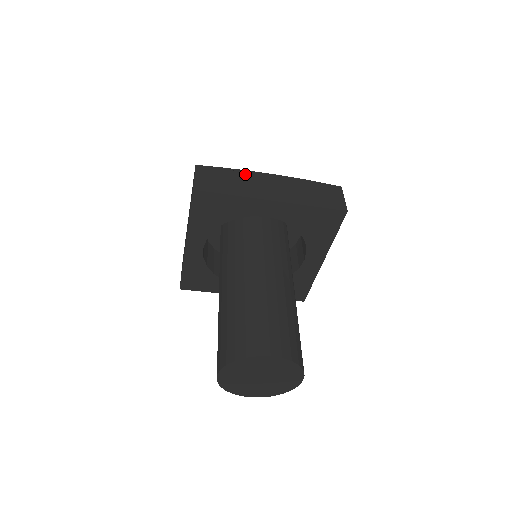
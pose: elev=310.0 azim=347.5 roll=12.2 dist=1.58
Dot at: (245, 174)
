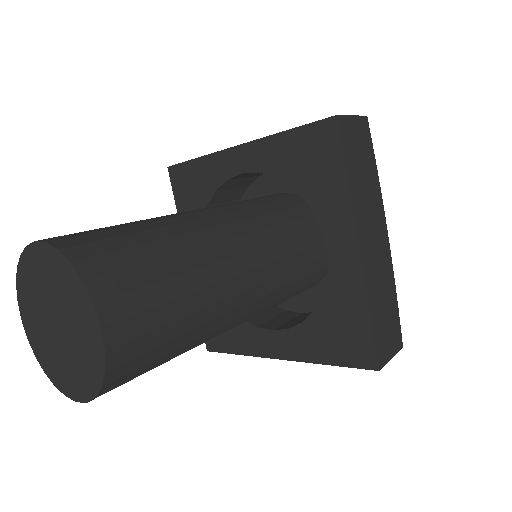
Dot at: (378, 195)
